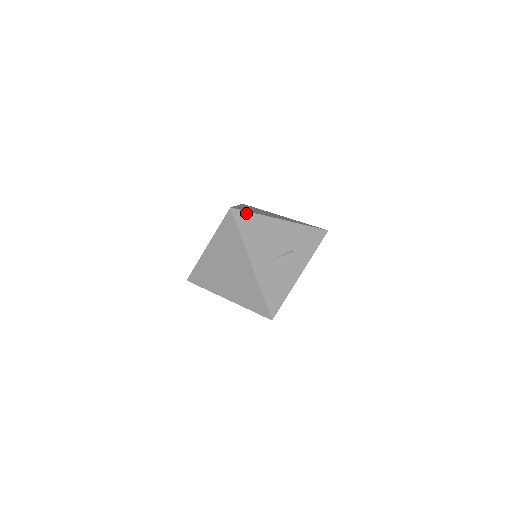
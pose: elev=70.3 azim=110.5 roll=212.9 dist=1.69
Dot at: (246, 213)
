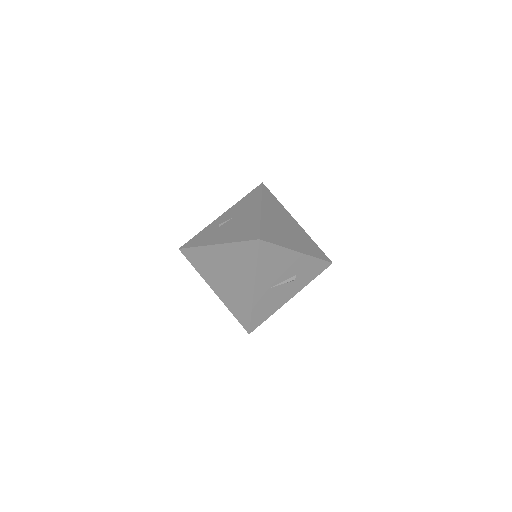
Dot at: (271, 245)
